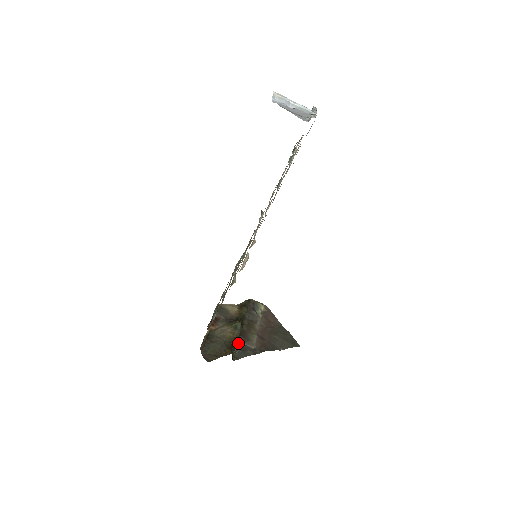
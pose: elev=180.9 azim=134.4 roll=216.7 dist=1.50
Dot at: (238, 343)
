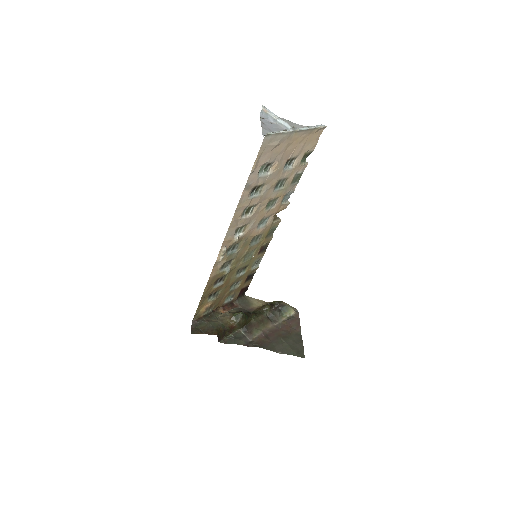
Dot at: (238, 332)
